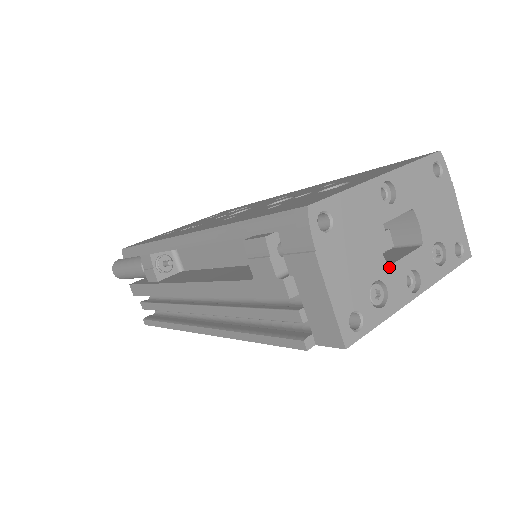
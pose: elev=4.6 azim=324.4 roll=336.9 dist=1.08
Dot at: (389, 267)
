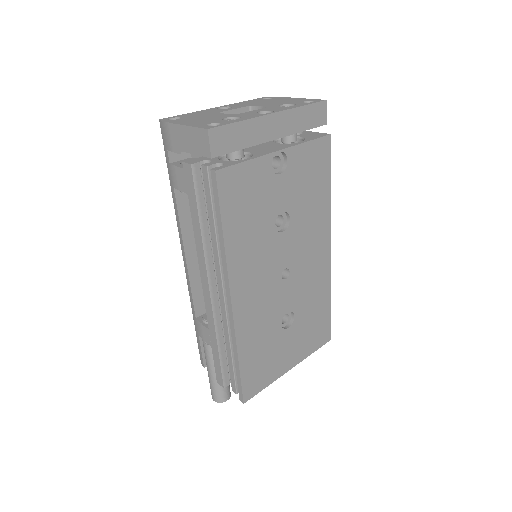
Dot at: (237, 115)
